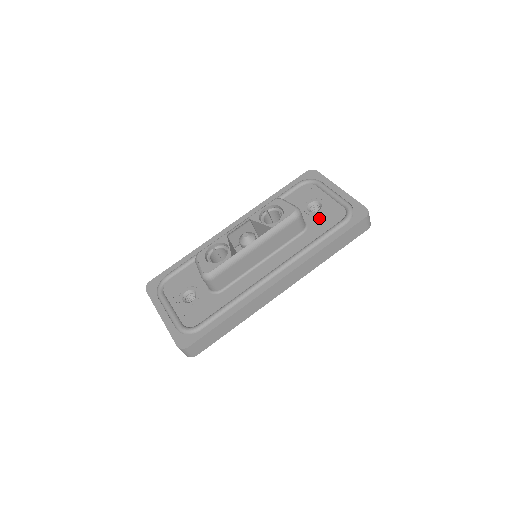
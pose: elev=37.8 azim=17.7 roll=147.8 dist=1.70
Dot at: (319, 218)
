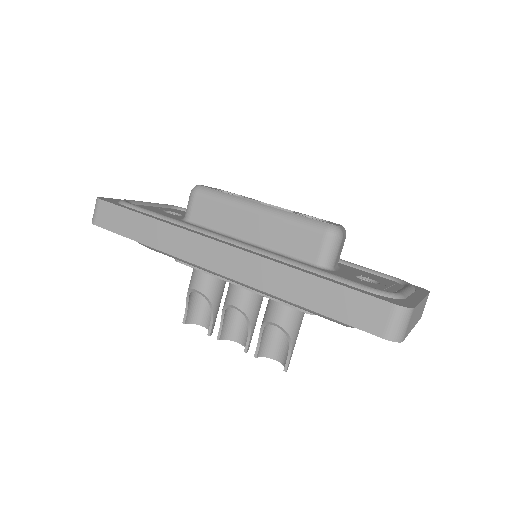
Dot at: (351, 278)
